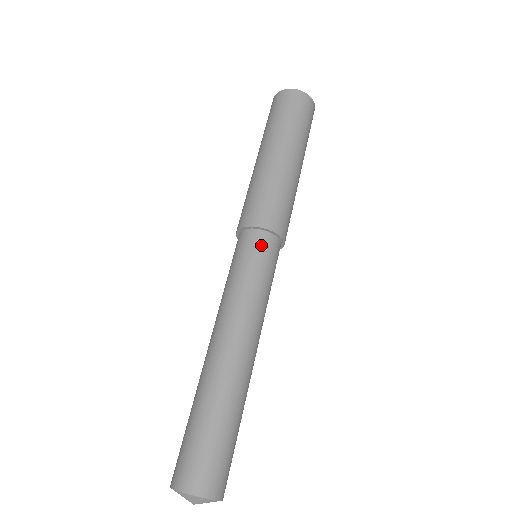
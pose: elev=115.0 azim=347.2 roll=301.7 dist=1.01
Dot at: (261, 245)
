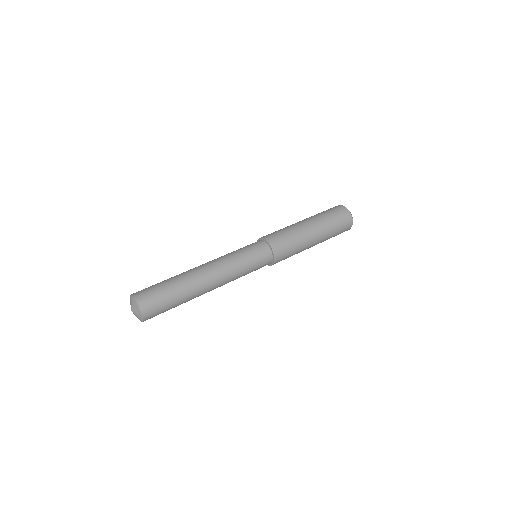
Dot at: (254, 243)
